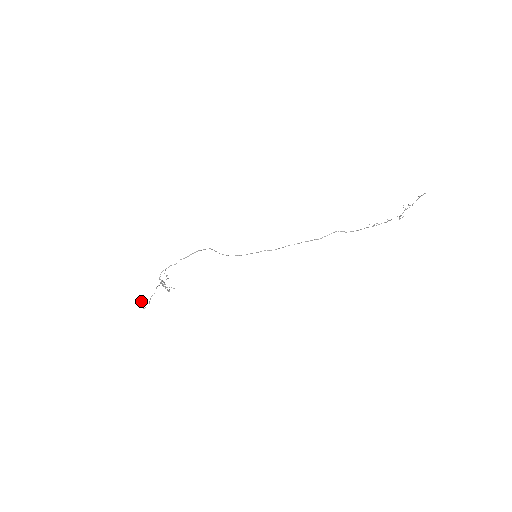
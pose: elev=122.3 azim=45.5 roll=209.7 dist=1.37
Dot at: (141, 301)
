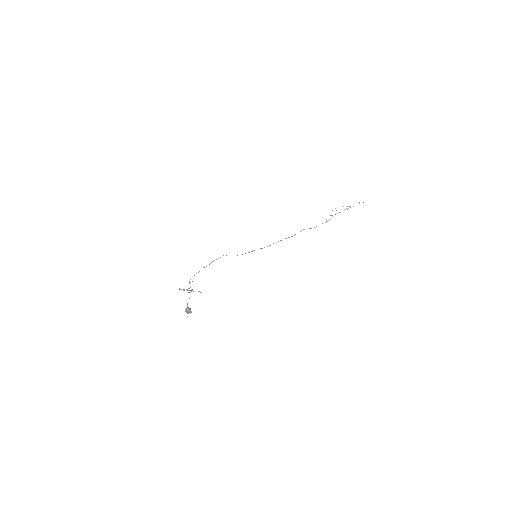
Dot at: (187, 312)
